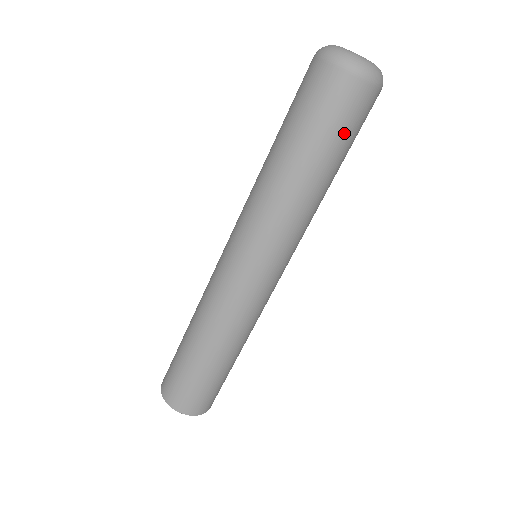
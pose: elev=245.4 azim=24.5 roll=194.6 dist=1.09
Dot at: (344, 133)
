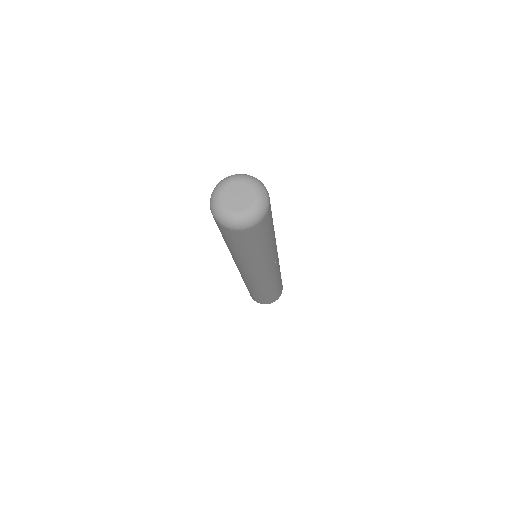
Dot at: (237, 243)
